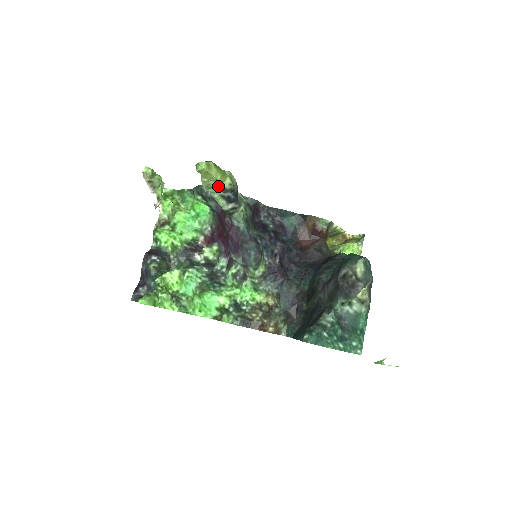
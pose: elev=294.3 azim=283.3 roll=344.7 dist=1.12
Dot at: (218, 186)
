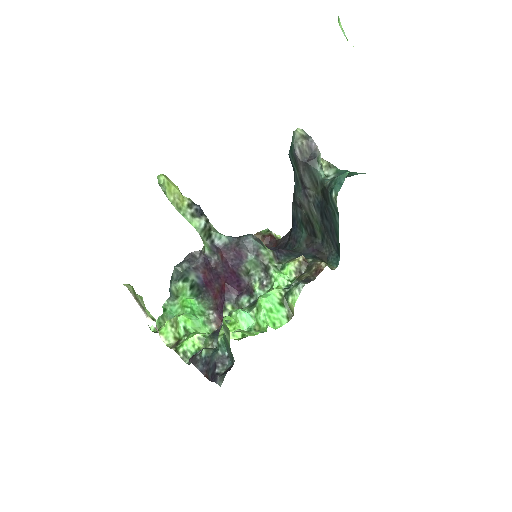
Dot at: (183, 205)
